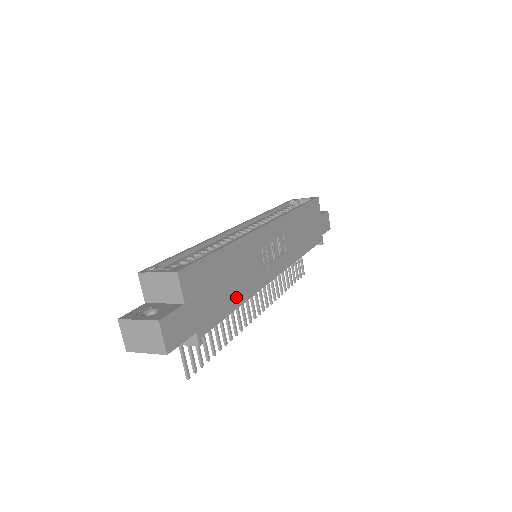
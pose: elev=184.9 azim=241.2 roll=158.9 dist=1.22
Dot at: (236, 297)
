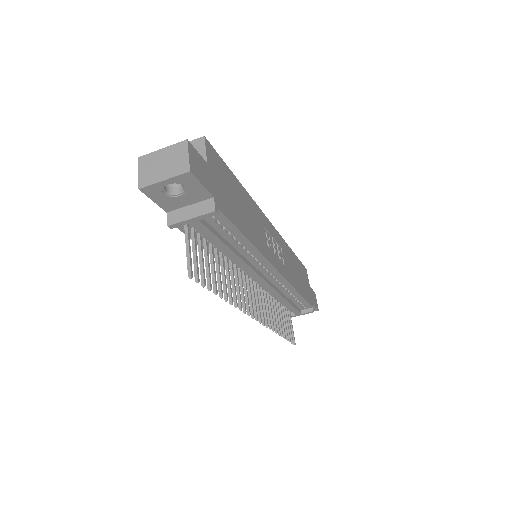
Dot at: (246, 229)
